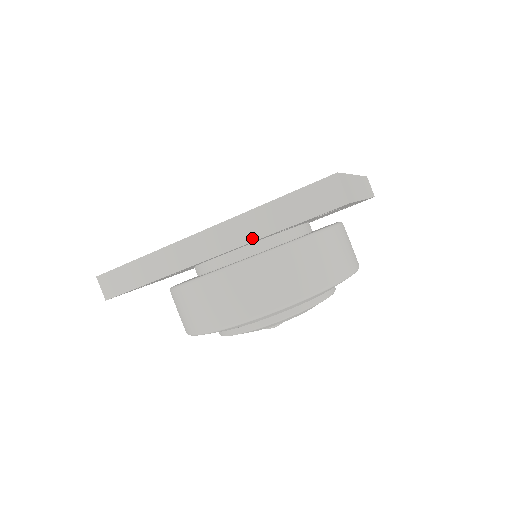
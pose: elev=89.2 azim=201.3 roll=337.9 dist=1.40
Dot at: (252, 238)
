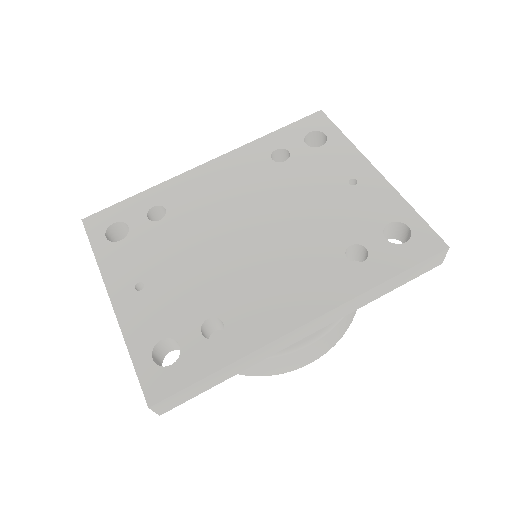
Dot at: (354, 310)
